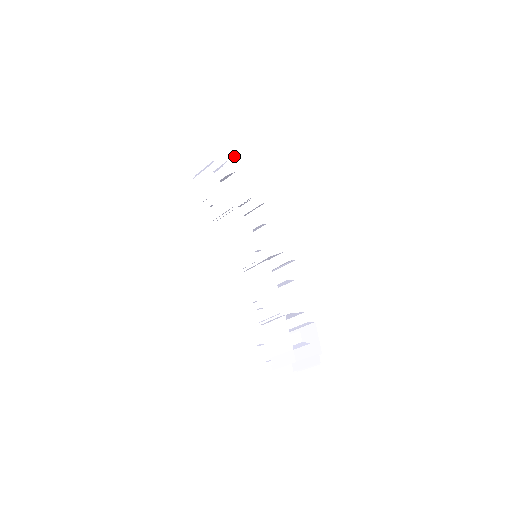
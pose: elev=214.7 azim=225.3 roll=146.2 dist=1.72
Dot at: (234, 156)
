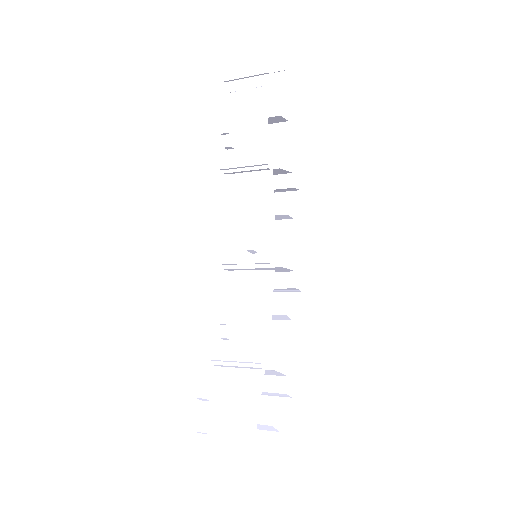
Dot at: (293, 101)
